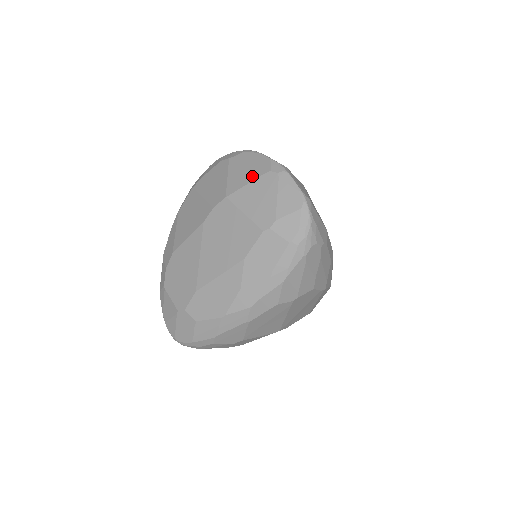
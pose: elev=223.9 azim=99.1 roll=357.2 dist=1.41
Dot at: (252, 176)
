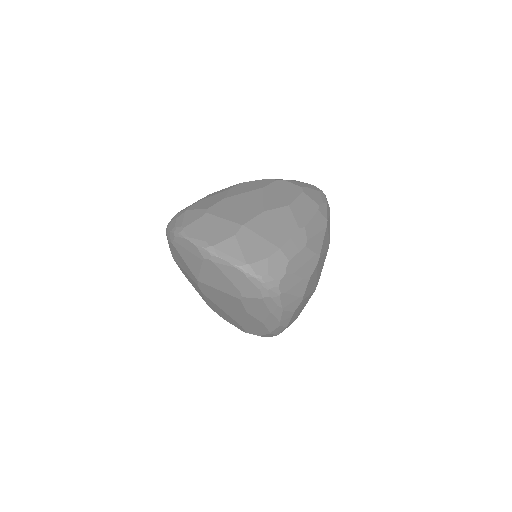
Dot at: (197, 263)
